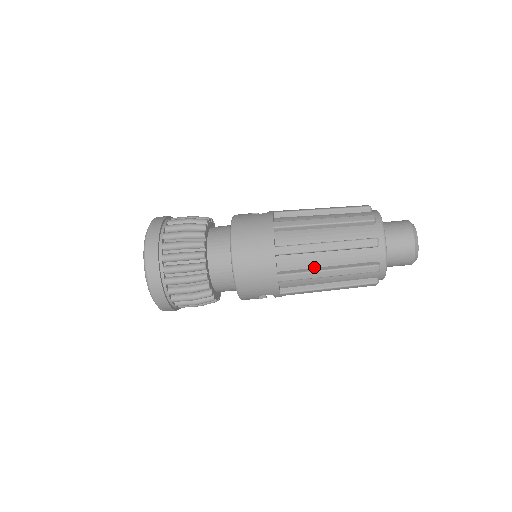
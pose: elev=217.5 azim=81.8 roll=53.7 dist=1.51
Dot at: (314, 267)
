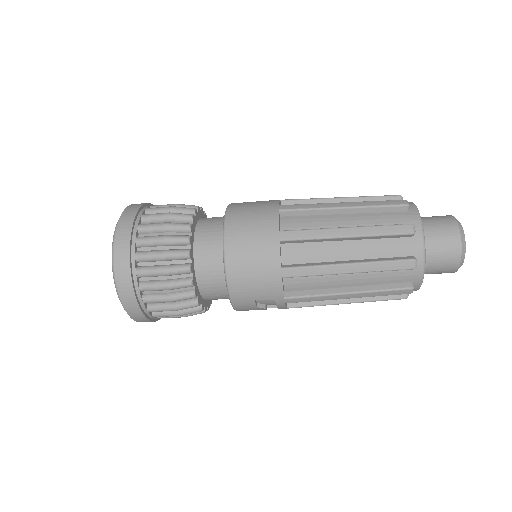
Dot at: (330, 261)
